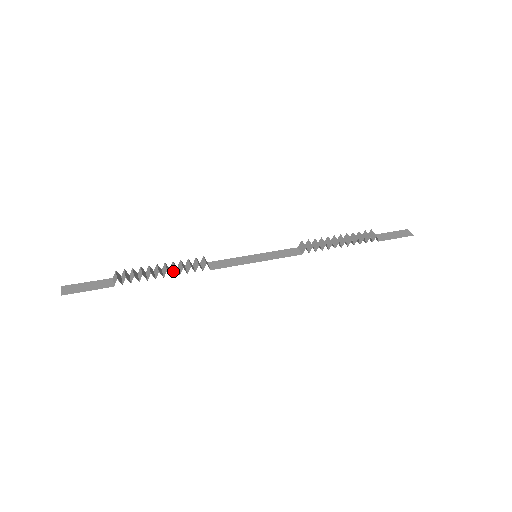
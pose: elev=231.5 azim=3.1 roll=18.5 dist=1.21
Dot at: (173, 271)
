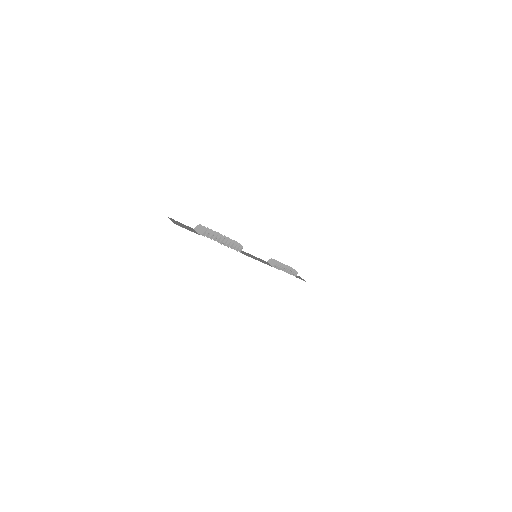
Dot at: (228, 242)
